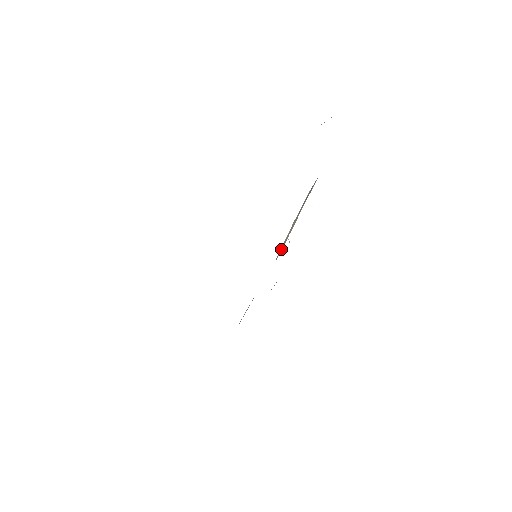
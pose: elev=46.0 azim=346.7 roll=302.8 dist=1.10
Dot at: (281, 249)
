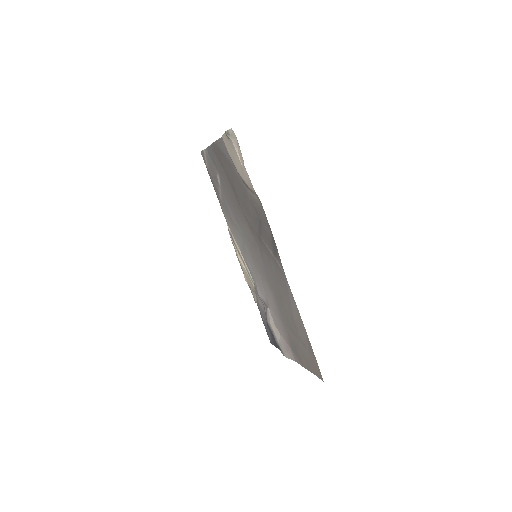
Dot at: (249, 274)
